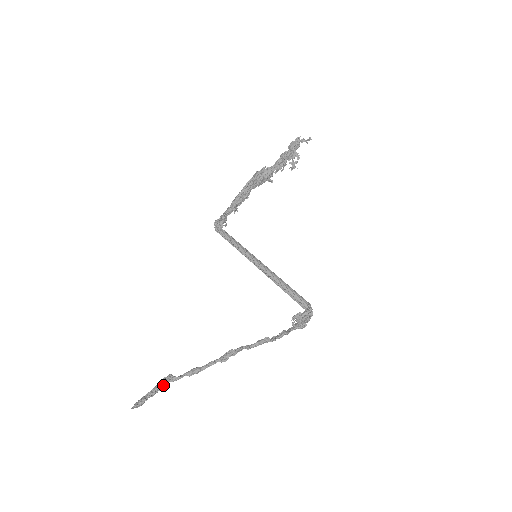
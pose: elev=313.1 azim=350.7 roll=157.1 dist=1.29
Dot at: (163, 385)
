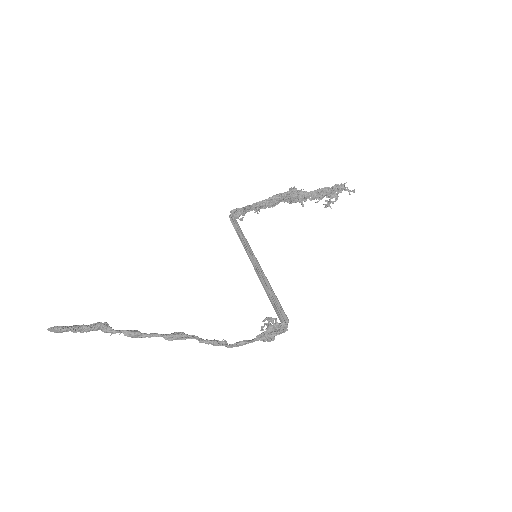
Dot at: (94, 327)
